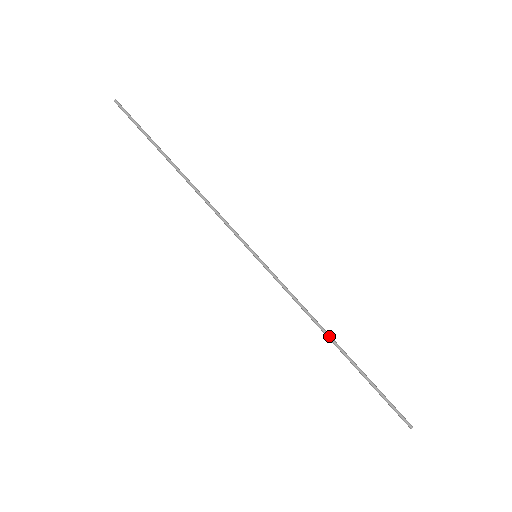
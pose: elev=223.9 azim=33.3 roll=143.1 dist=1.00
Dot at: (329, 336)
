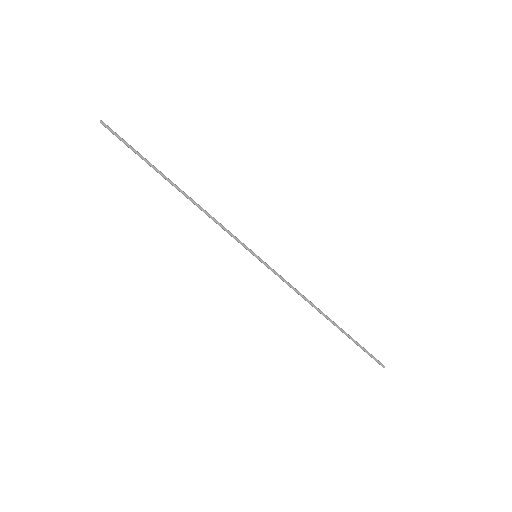
Dot at: (321, 311)
